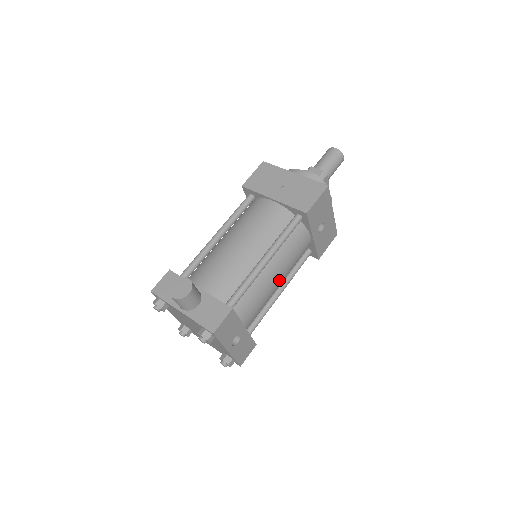
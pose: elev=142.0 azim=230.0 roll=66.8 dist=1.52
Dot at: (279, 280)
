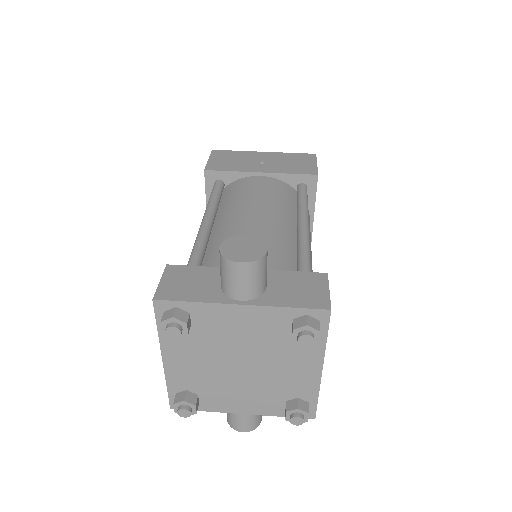
Dot at: occluded
